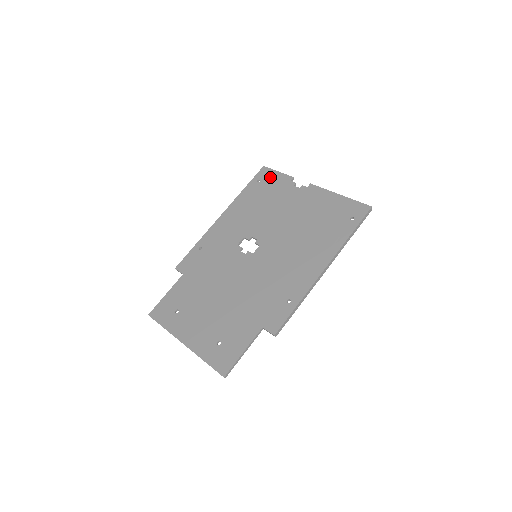
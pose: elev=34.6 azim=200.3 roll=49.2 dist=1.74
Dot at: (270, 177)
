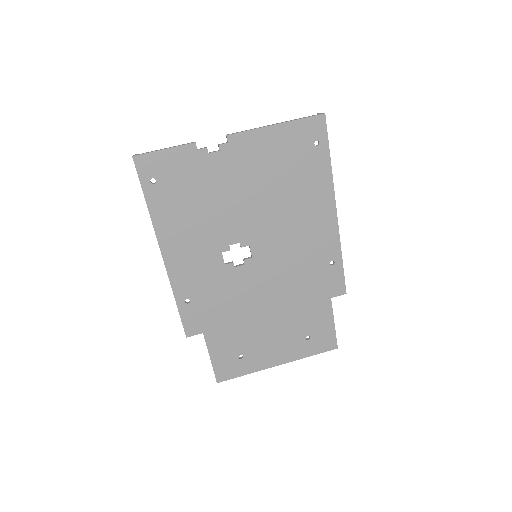
Dot at: (163, 165)
